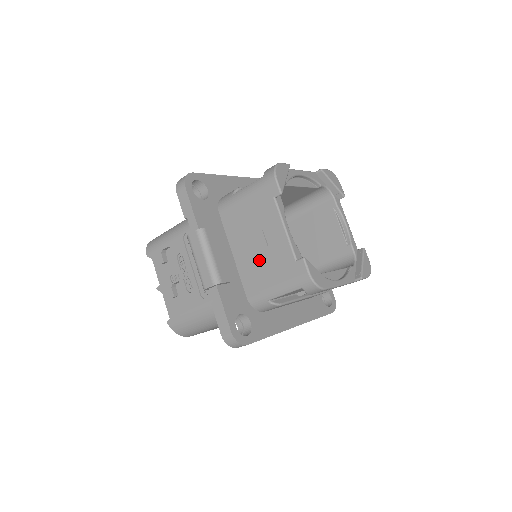
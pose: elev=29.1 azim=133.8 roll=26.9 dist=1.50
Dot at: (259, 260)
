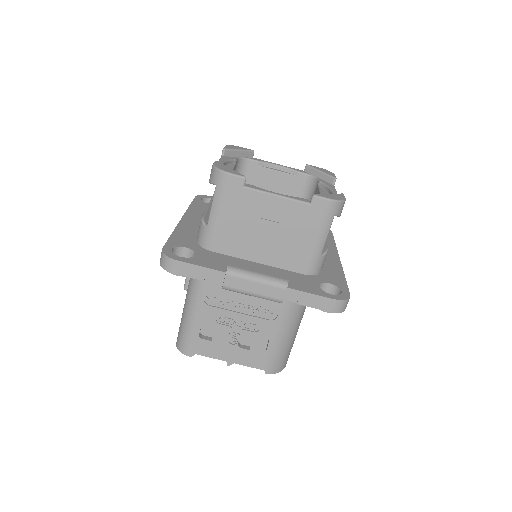
Dot at: (283, 240)
